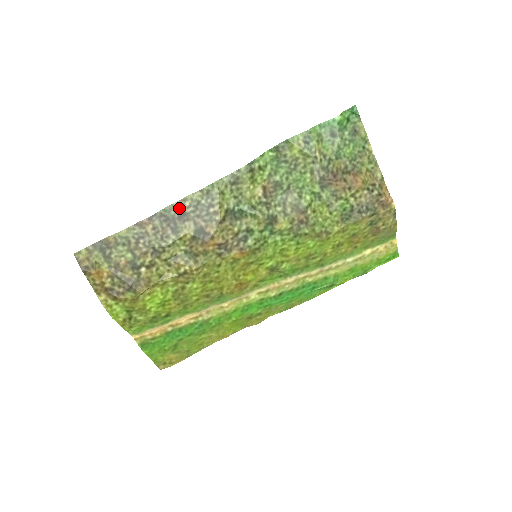
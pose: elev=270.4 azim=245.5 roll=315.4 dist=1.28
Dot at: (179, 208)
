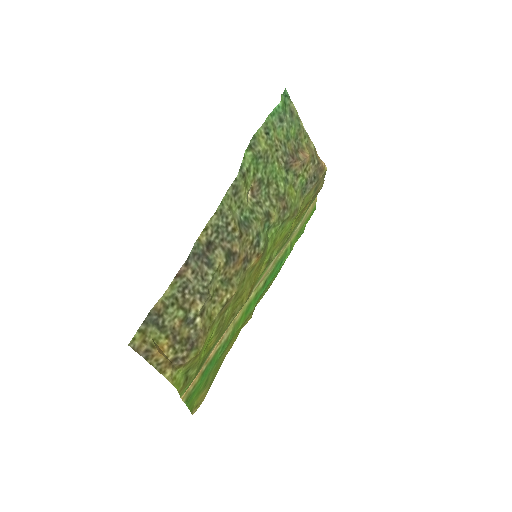
Dot at: (204, 240)
